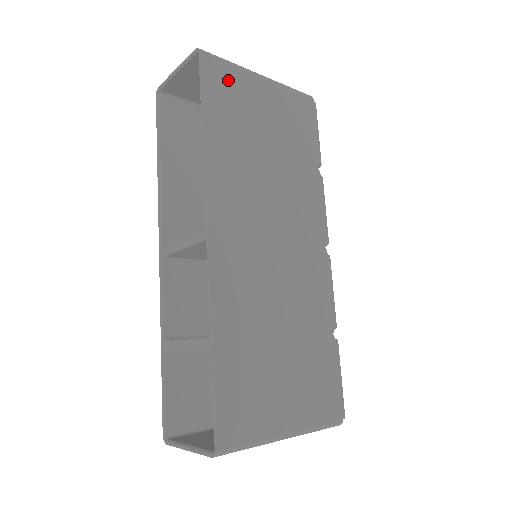
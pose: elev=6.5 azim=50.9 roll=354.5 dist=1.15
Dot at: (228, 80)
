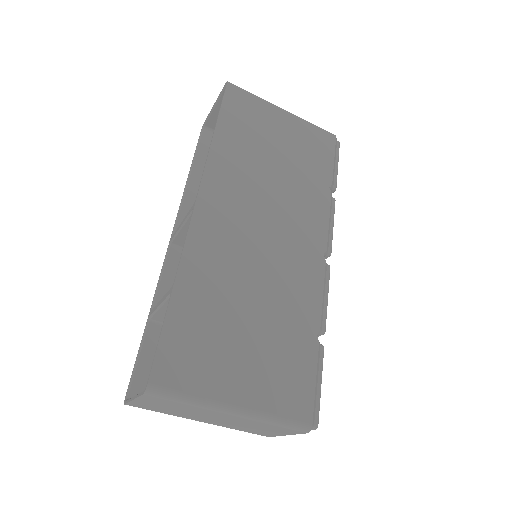
Dot at: (248, 105)
